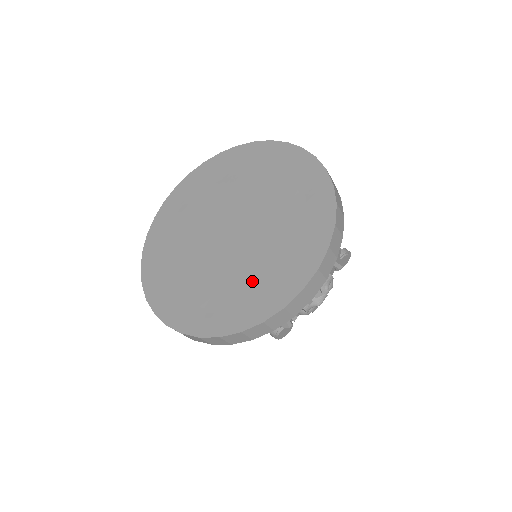
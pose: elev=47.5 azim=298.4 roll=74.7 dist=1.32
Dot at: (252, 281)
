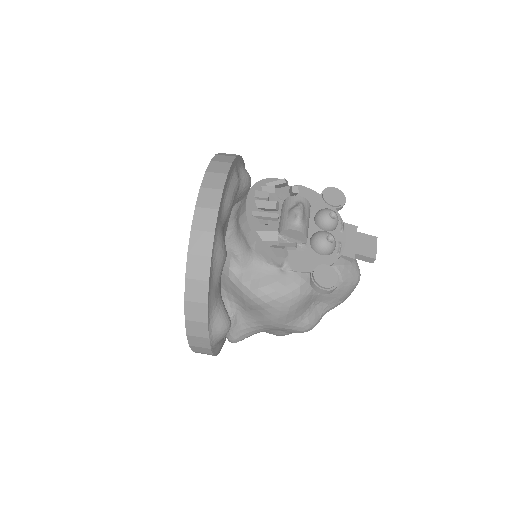
Dot at: occluded
